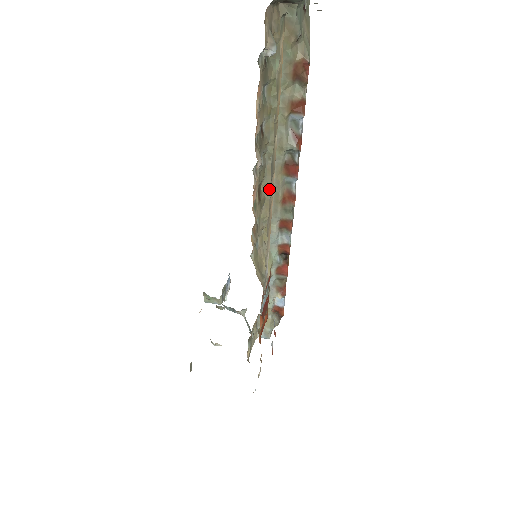
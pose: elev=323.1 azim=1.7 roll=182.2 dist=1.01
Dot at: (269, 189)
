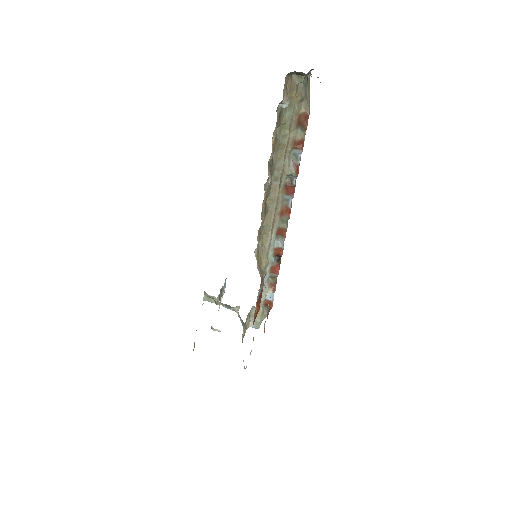
Dot at: (272, 203)
